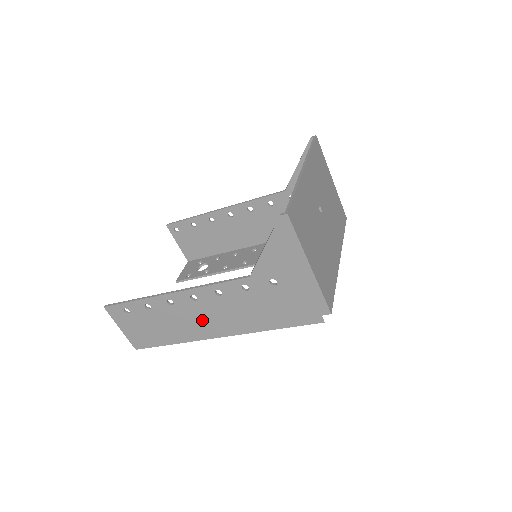
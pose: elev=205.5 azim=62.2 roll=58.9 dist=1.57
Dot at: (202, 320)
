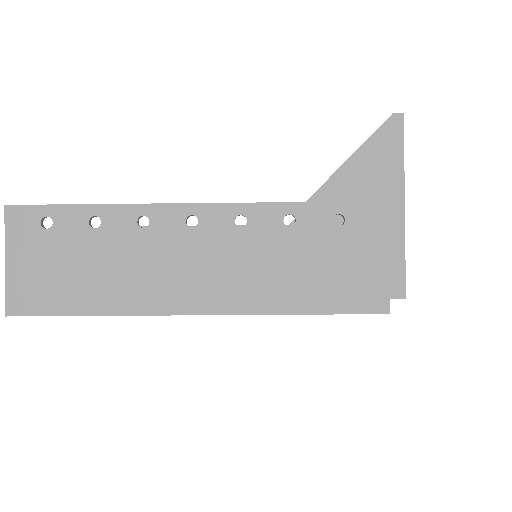
Dot at: (182, 270)
